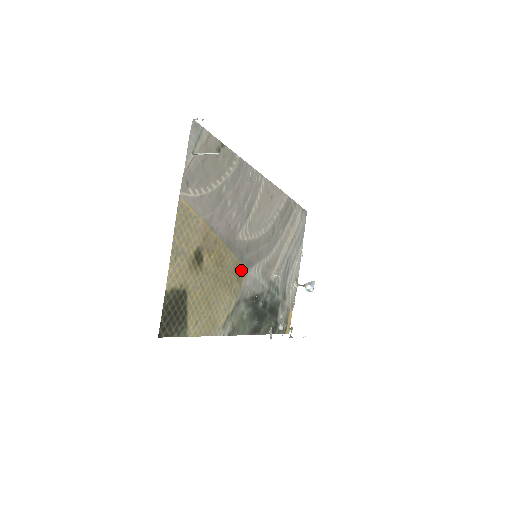
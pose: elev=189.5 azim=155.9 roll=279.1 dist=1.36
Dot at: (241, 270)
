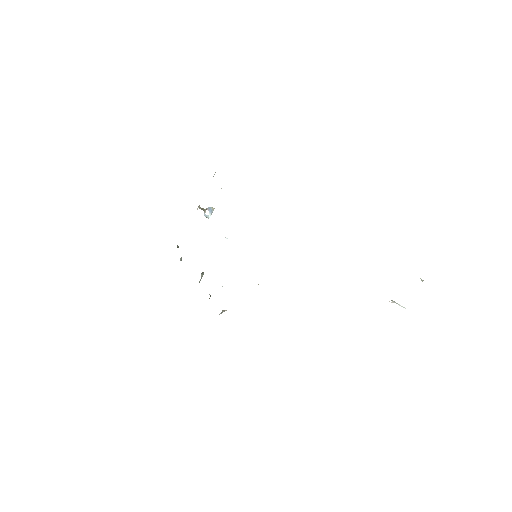
Dot at: occluded
